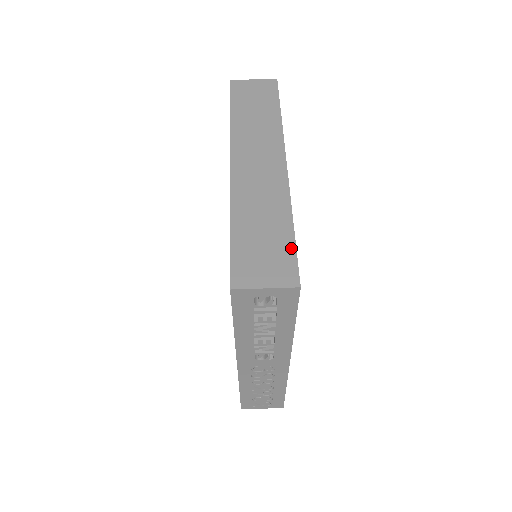
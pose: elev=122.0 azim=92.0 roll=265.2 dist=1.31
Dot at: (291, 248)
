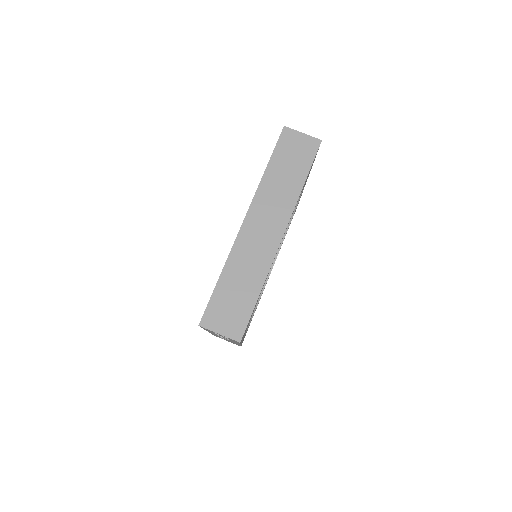
Dot at: (249, 312)
